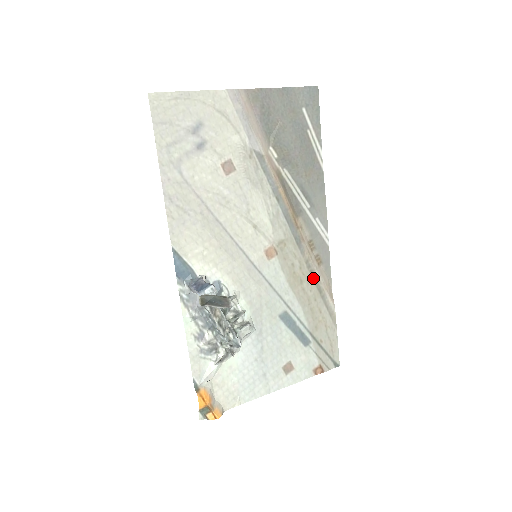
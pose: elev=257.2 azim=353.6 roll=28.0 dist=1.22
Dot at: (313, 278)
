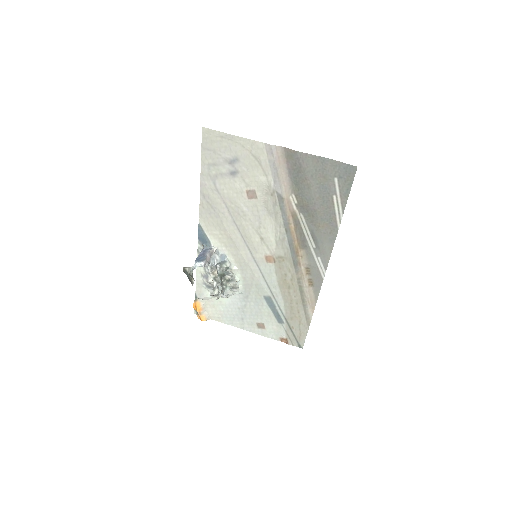
Dot at: (300, 291)
